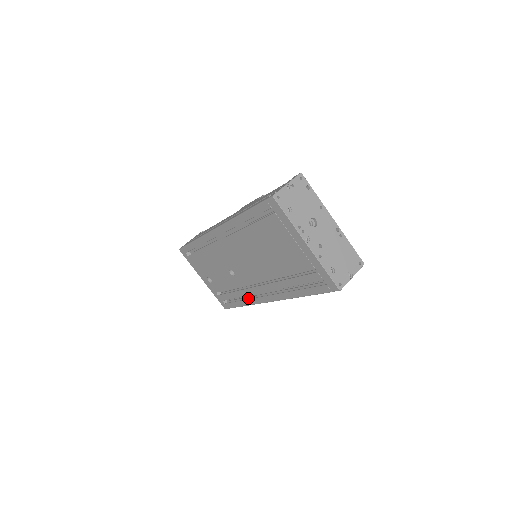
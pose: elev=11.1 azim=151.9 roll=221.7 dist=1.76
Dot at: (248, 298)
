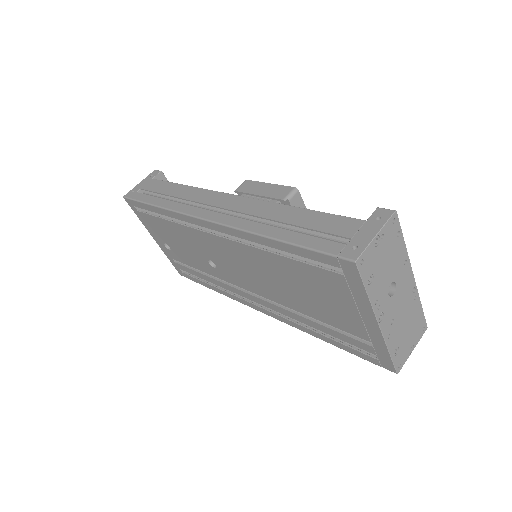
Dot at: occluded
